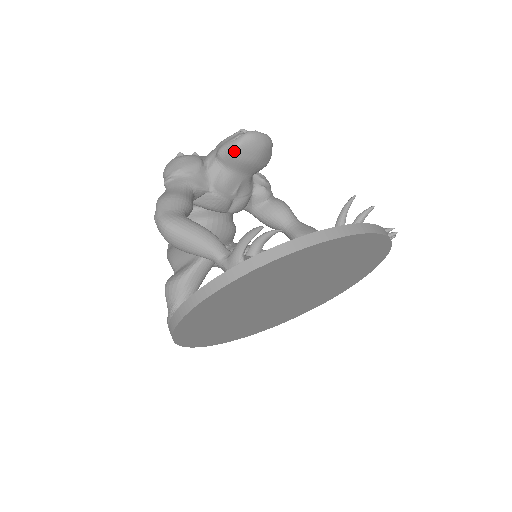
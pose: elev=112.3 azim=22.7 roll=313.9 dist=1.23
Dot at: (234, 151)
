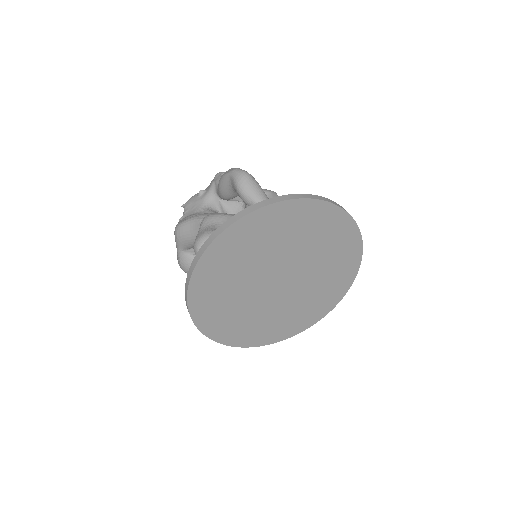
Dot at: (267, 193)
